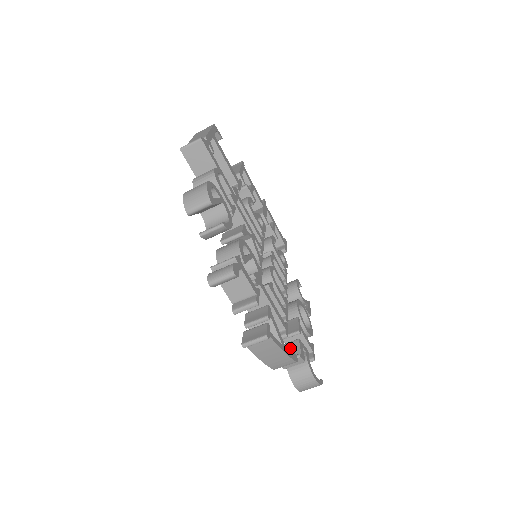
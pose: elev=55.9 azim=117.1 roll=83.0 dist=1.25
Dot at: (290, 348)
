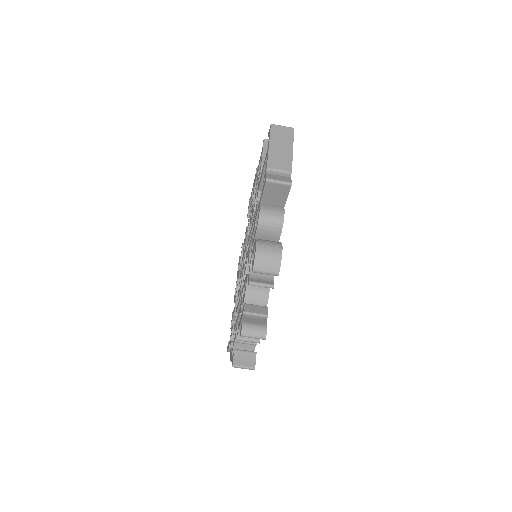
Dot at: occluded
